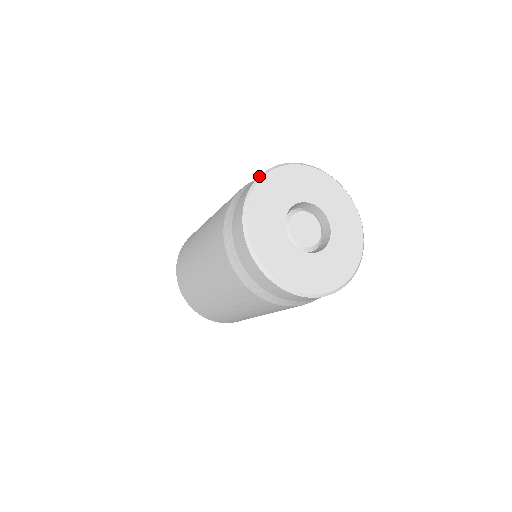
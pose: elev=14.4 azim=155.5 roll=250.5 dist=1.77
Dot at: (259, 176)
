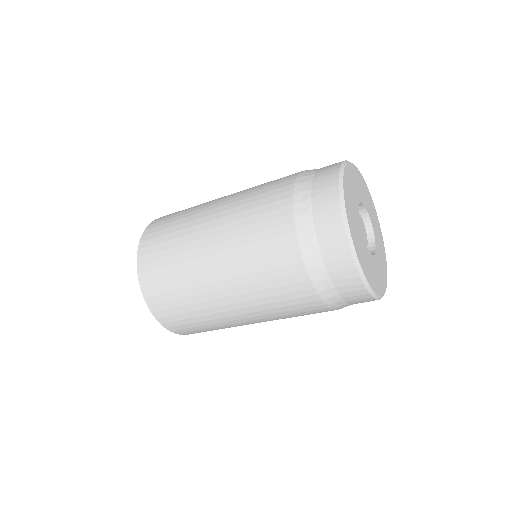
Dot at: (343, 215)
